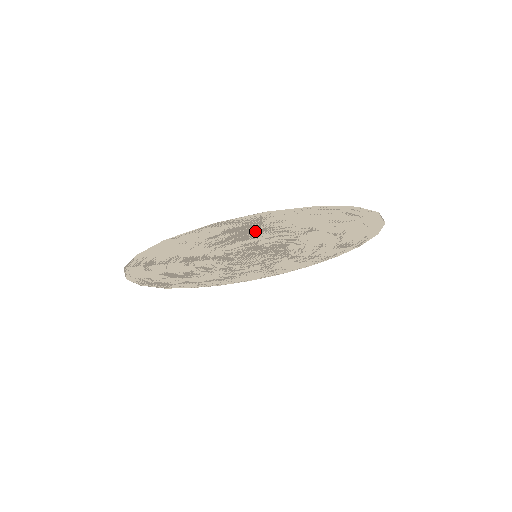
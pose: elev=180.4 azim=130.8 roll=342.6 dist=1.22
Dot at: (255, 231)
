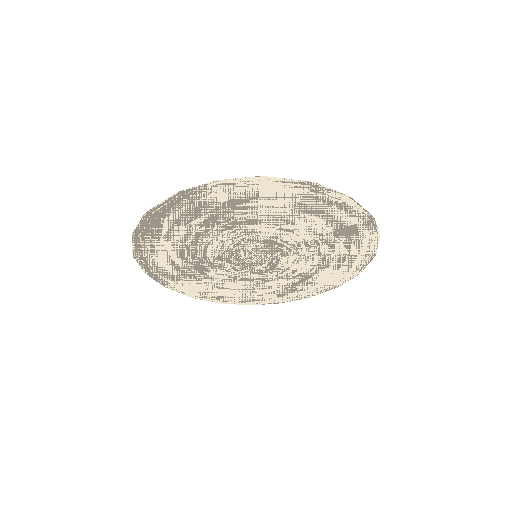
Dot at: (184, 232)
